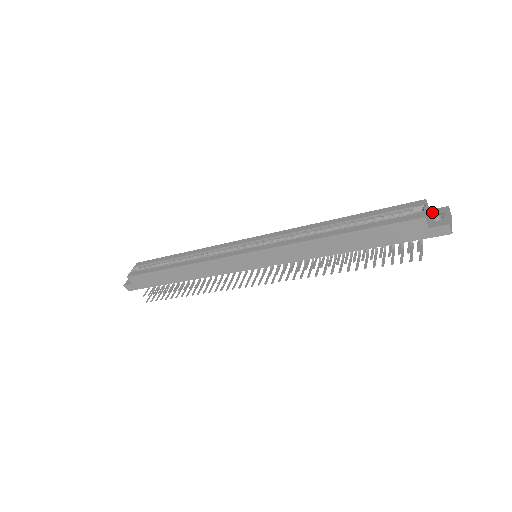
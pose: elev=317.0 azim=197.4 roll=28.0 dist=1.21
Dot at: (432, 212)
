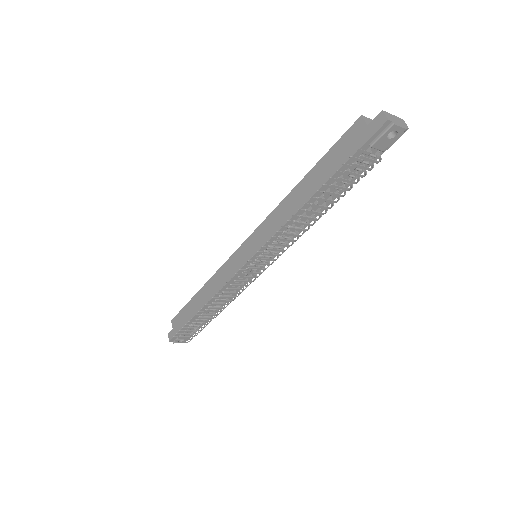
Dot at: occluded
